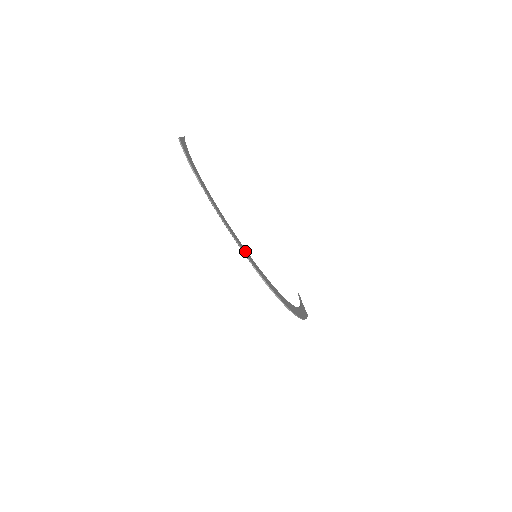
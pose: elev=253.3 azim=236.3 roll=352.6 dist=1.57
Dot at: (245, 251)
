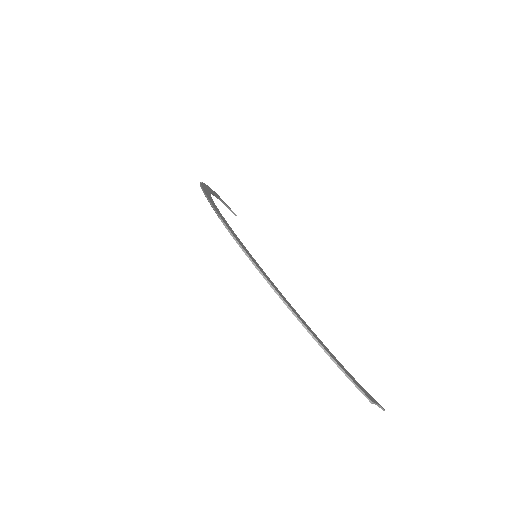
Dot at: (219, 213)
